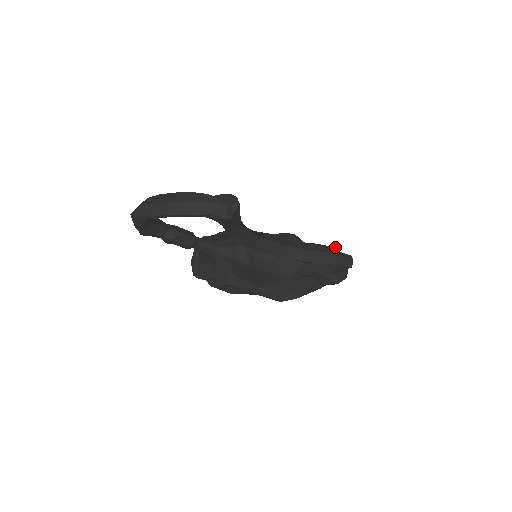
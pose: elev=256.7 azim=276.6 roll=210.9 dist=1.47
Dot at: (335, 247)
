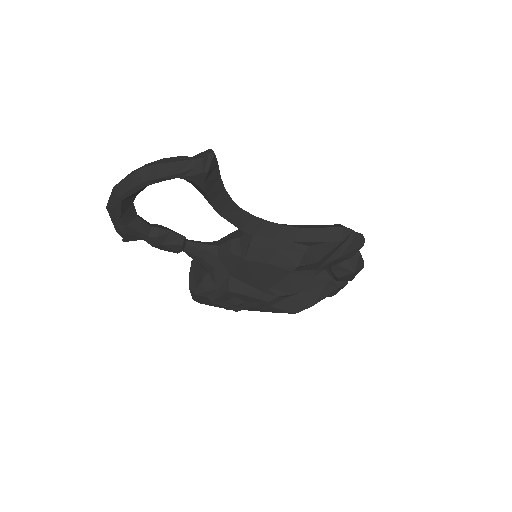
Dot at: (340, 224)
